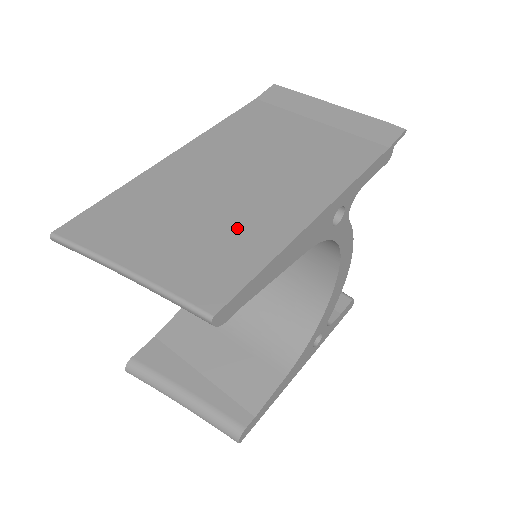
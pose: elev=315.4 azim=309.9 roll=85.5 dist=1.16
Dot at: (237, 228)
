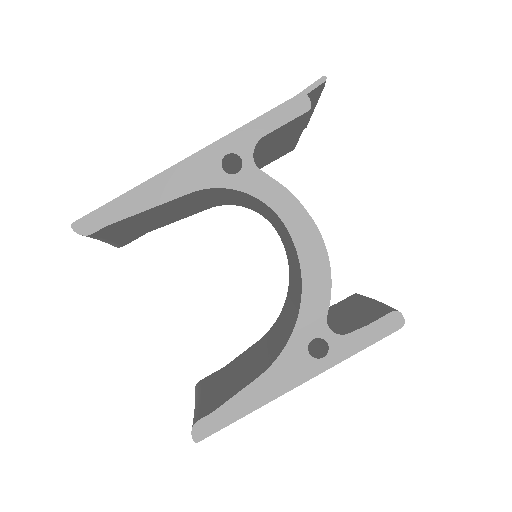
Dot at: occluded
